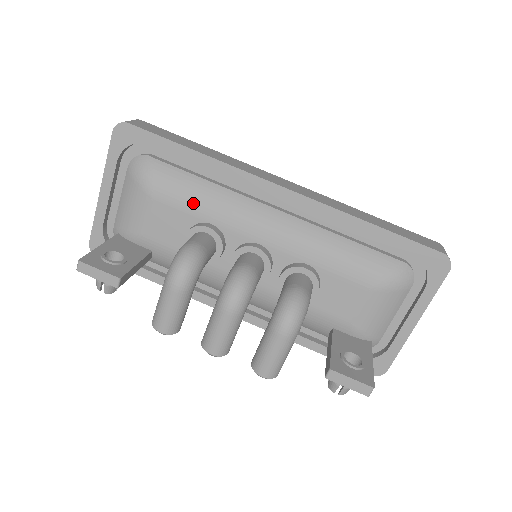
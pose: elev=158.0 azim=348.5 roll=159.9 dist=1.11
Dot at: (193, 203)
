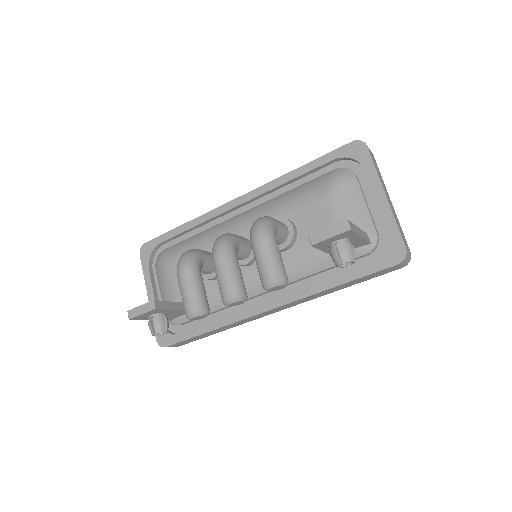
Dot at: (193, 248)
